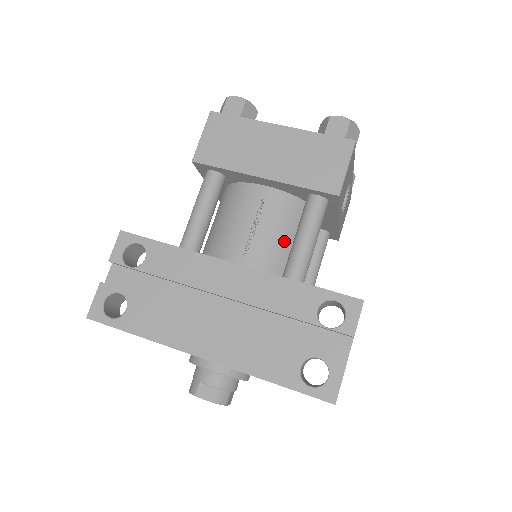
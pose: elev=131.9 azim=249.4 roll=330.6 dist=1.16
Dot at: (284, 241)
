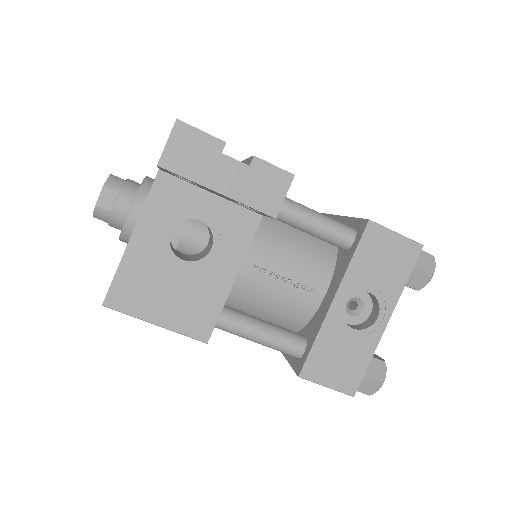
Dot at: occluded
